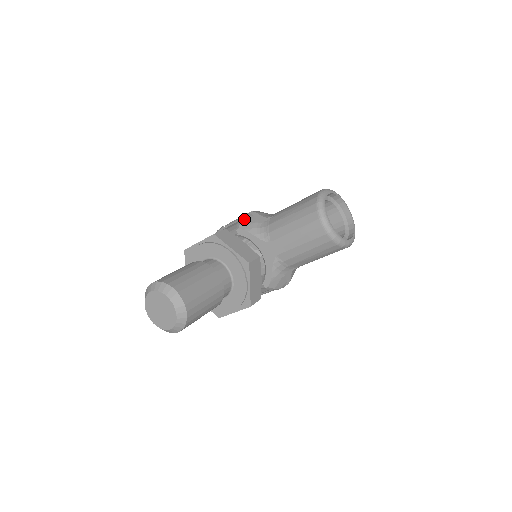
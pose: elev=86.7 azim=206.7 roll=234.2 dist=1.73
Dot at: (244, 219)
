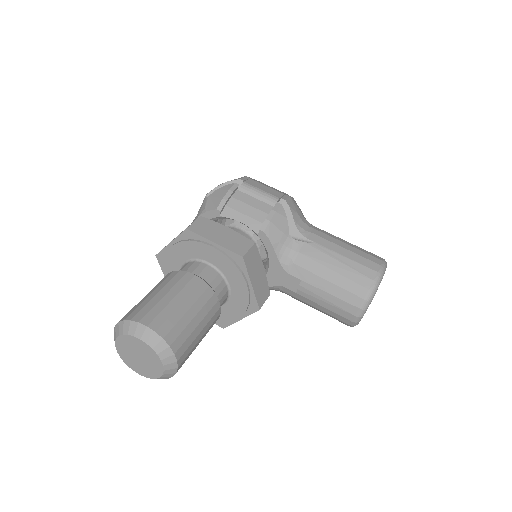
Dot at: (275, 219)
